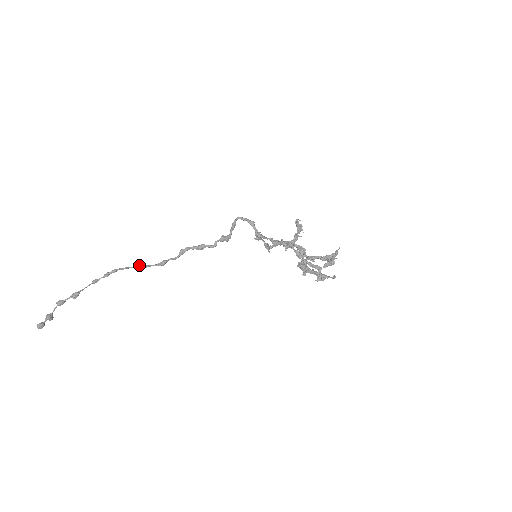
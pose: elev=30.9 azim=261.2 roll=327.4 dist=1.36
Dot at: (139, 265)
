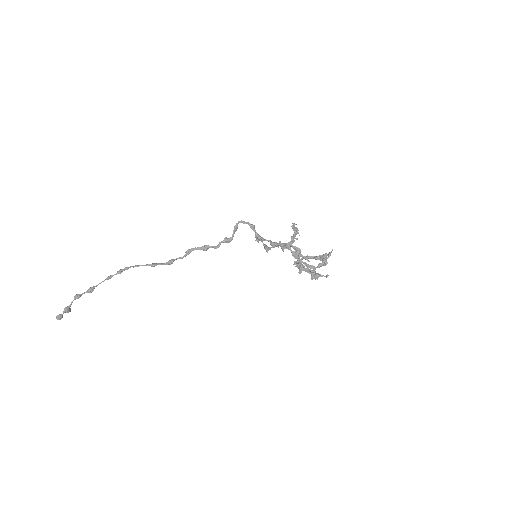
Dot at: occluded
